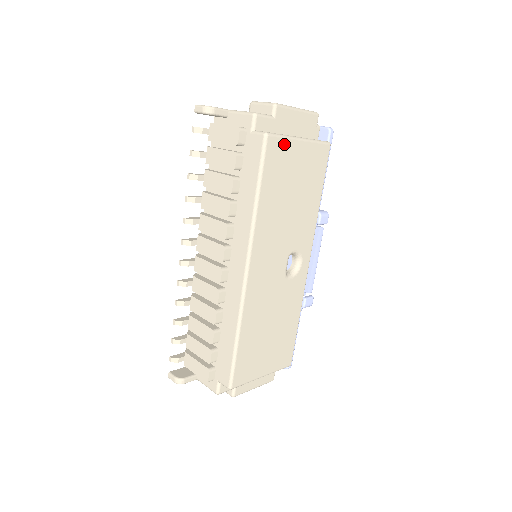
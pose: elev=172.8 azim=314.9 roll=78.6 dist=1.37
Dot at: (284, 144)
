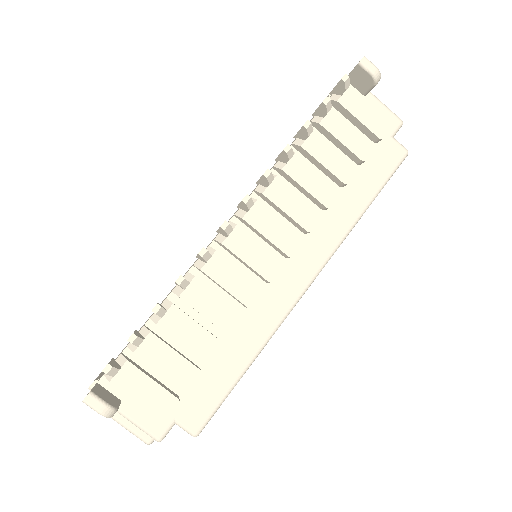
Dot at: occluded
